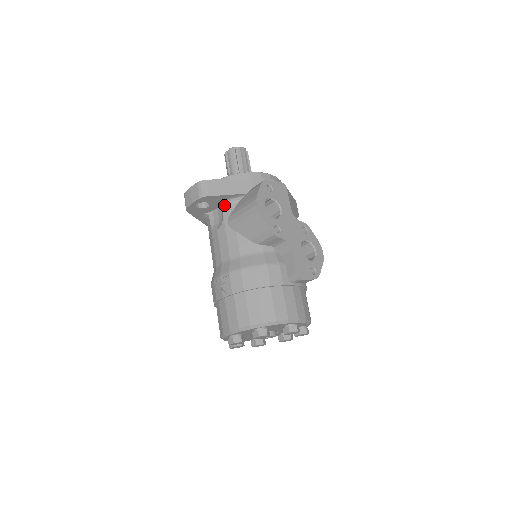
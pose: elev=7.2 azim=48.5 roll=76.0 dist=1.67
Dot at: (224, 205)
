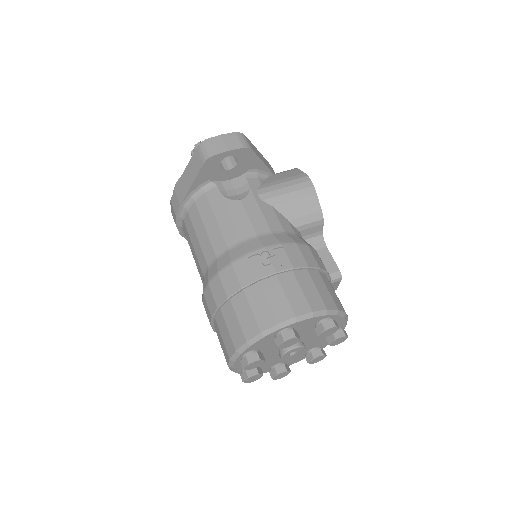
Dot at: (248, 176)
